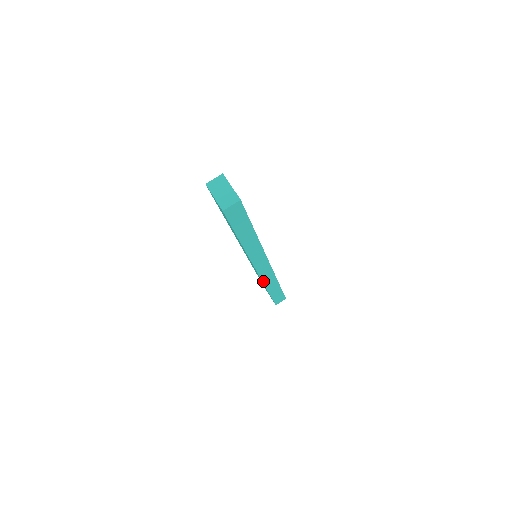
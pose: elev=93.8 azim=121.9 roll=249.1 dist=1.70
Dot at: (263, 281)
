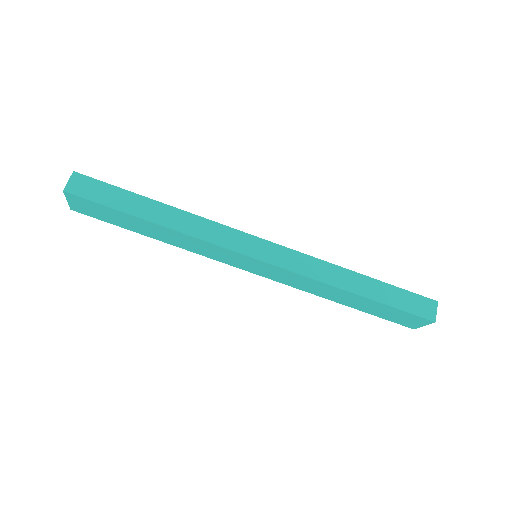
Dot at: (307, 276)
